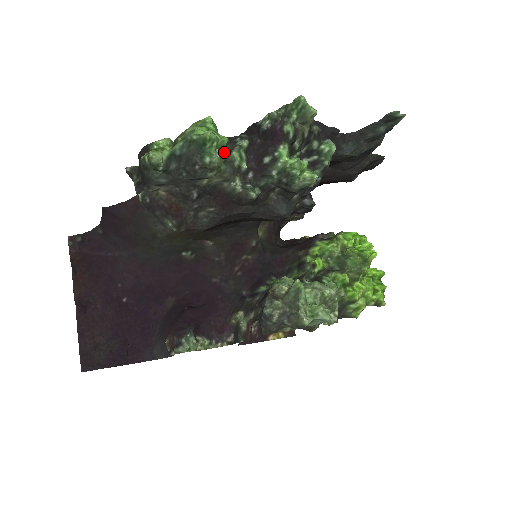
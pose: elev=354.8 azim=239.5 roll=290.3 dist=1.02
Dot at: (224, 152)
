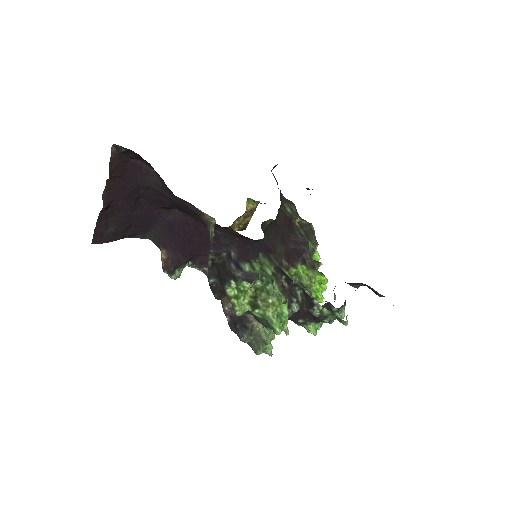
Dot at: occluded
